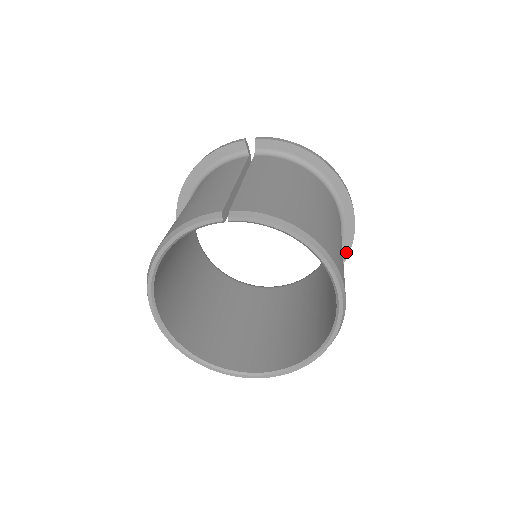
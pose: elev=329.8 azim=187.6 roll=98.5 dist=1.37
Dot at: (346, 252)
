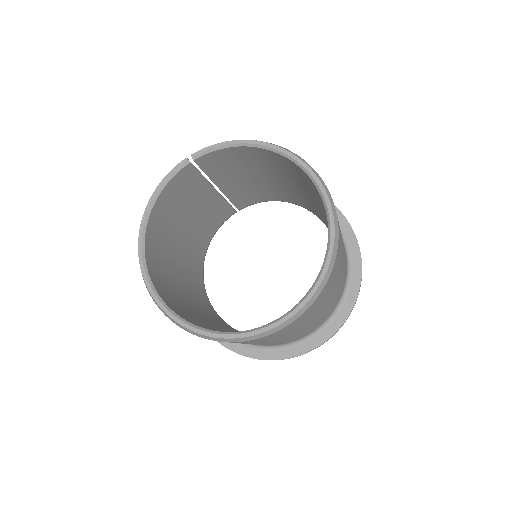
Dot at: (357, 255)
